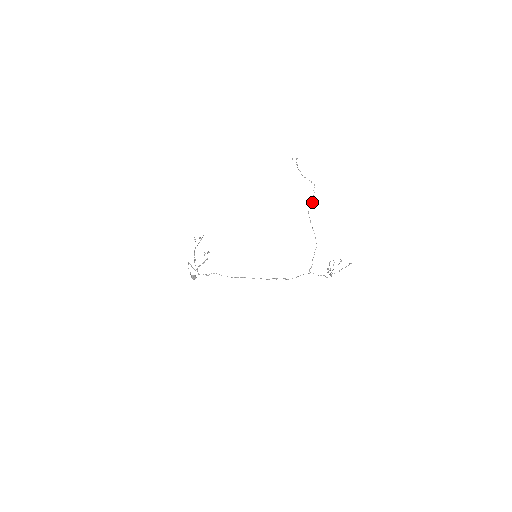
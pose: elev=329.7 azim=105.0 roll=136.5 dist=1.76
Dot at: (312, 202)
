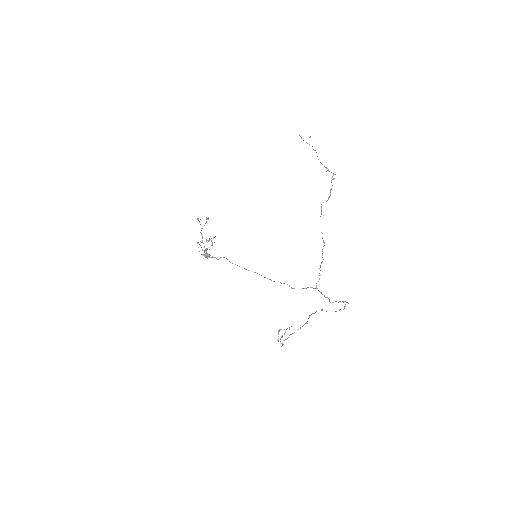
Dot at: (328, 197)
